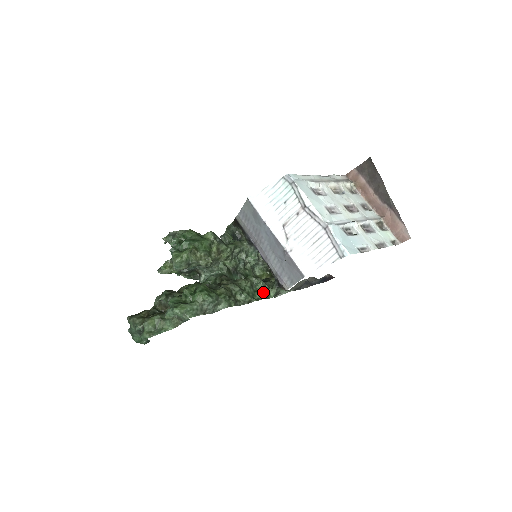
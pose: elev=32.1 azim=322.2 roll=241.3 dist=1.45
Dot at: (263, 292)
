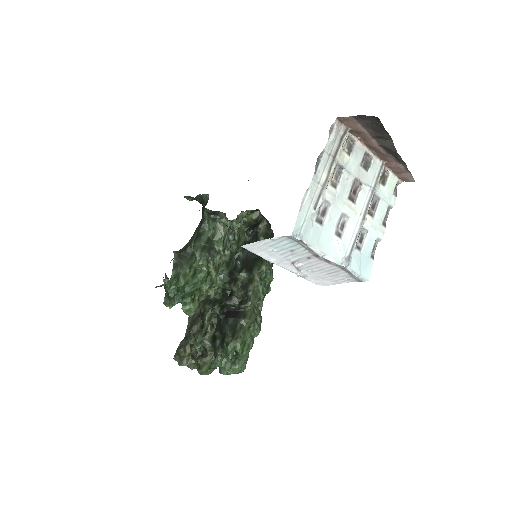
Dot at: (269, 270)
